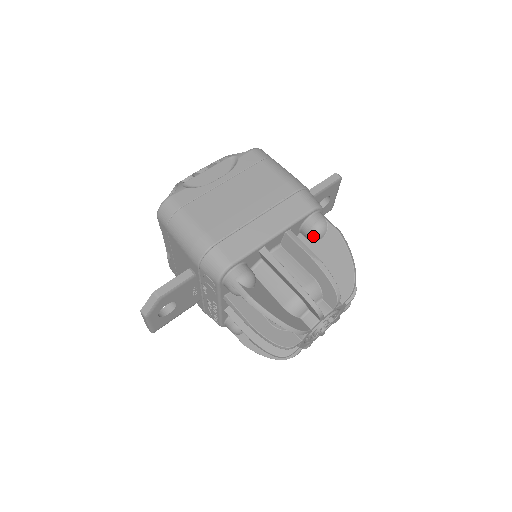
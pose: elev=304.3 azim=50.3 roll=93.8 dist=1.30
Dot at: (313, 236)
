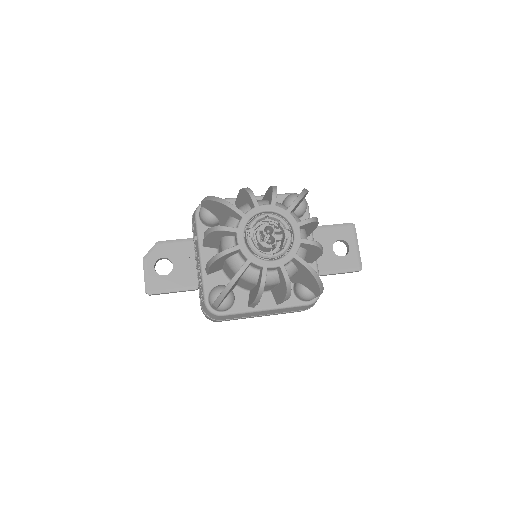
Dot at: (286, 202)
